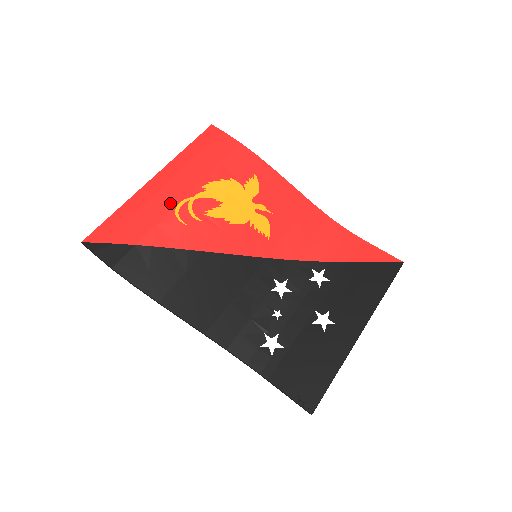
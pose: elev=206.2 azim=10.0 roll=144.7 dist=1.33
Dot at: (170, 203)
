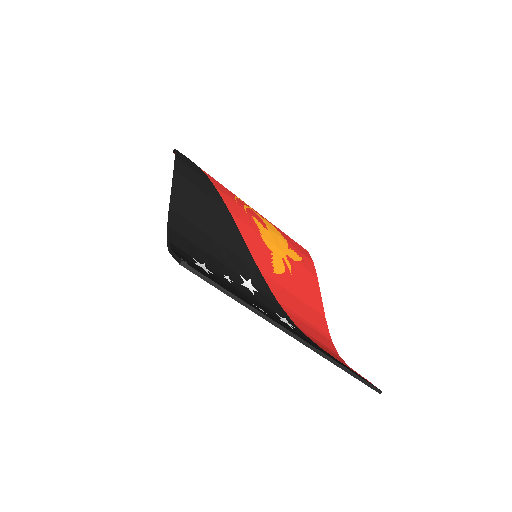
Dot at: occluded
